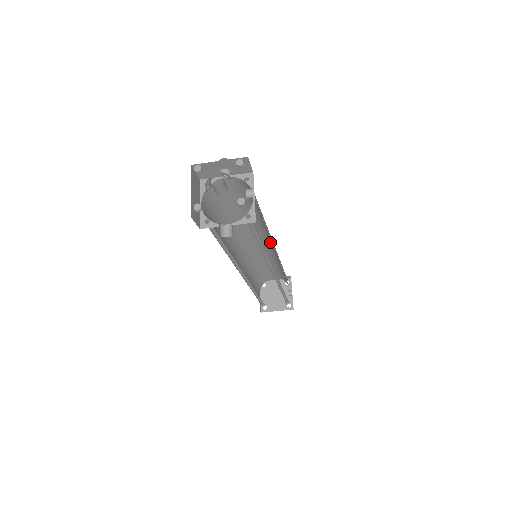
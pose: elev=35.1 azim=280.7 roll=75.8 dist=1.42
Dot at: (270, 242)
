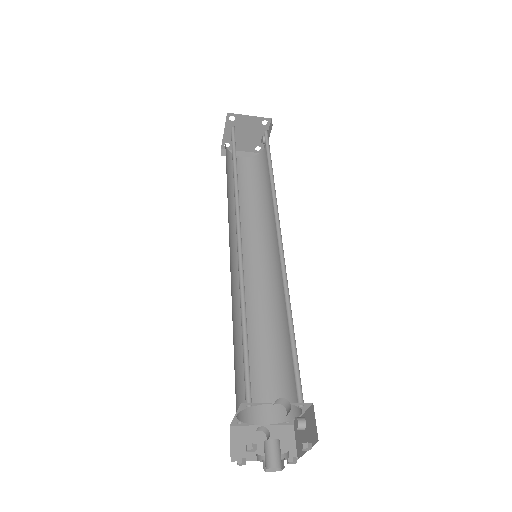
Dot at: (279, 248)
